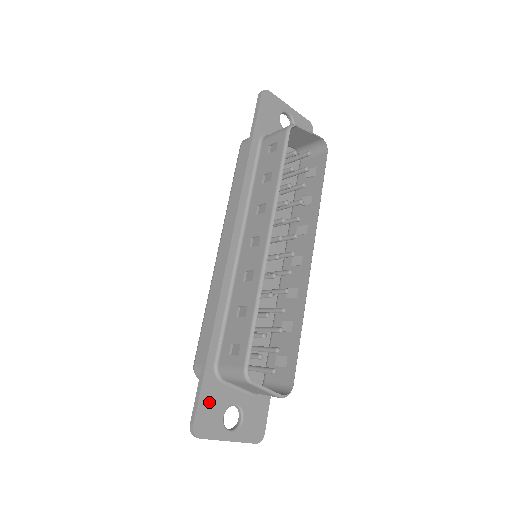
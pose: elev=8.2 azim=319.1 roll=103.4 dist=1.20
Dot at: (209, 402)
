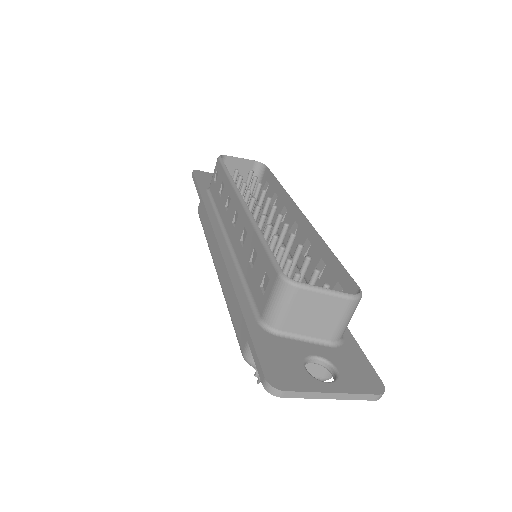
Dot at: (273, 354)
